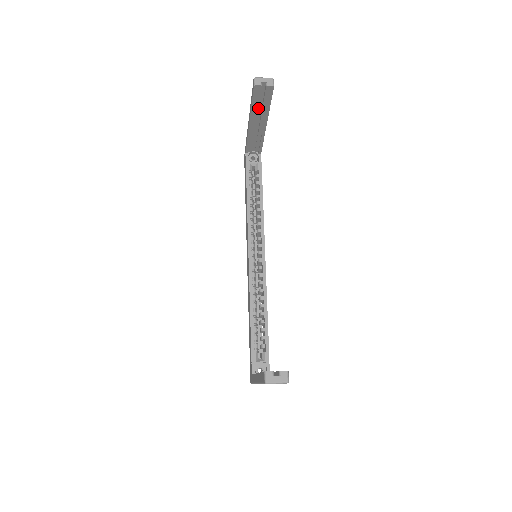
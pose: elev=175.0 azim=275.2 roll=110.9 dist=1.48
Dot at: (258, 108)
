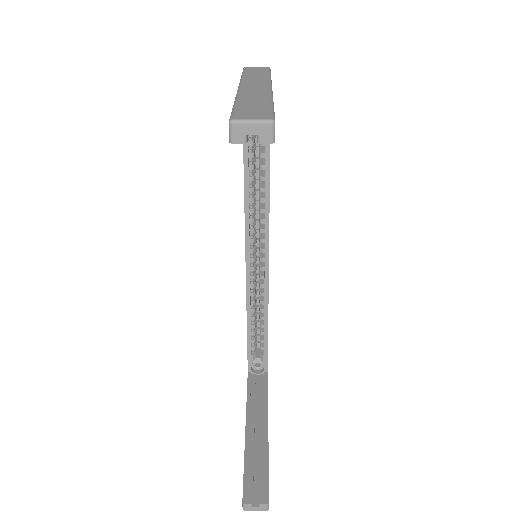
Dot at: occluded
